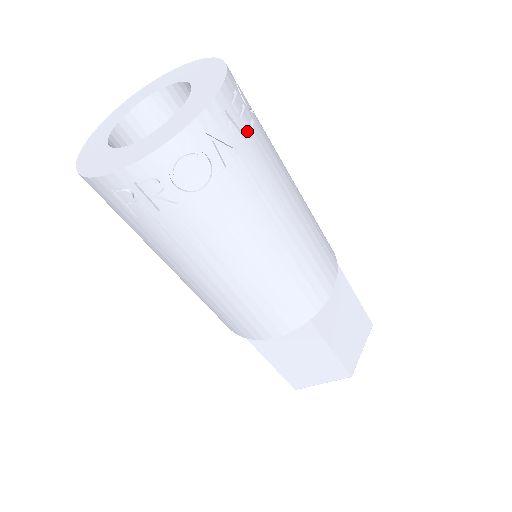
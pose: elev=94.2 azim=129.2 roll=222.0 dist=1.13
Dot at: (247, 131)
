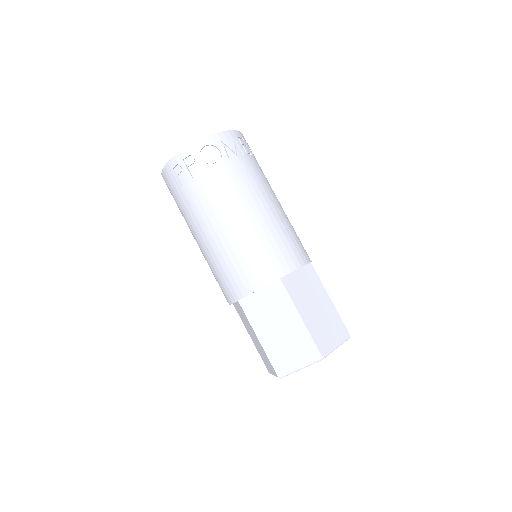
Dot at: (245, 152)
